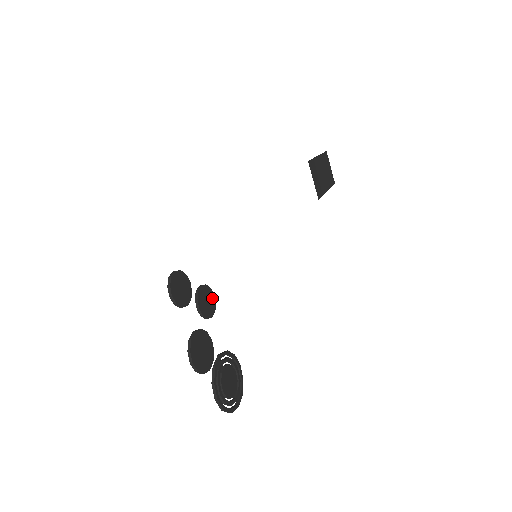
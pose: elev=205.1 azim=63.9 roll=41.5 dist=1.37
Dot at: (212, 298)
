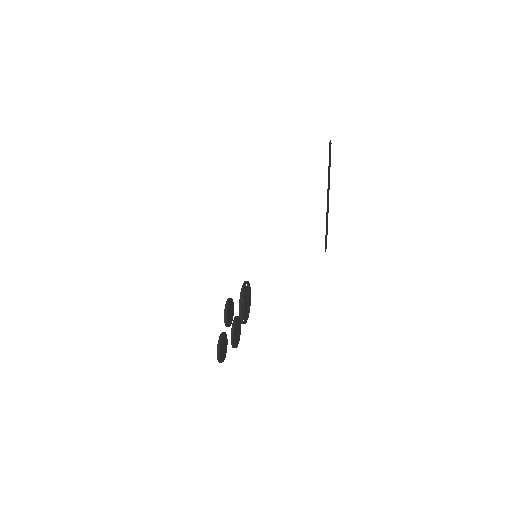
Dot at: (230, 303)
